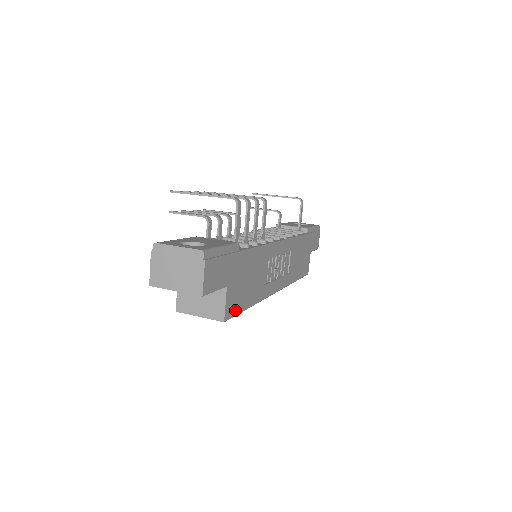
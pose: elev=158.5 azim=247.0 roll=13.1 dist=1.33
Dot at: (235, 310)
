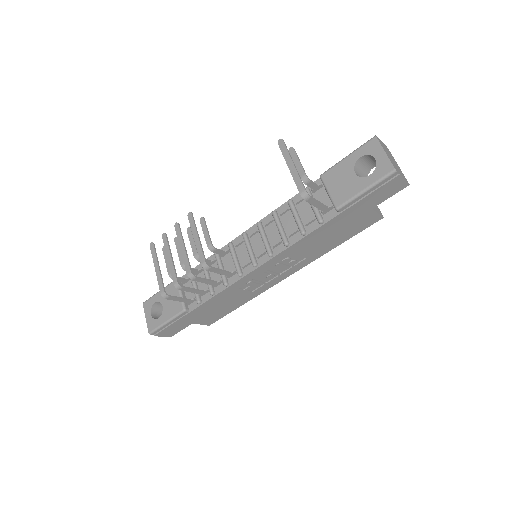
Dot at: (218, 318)
